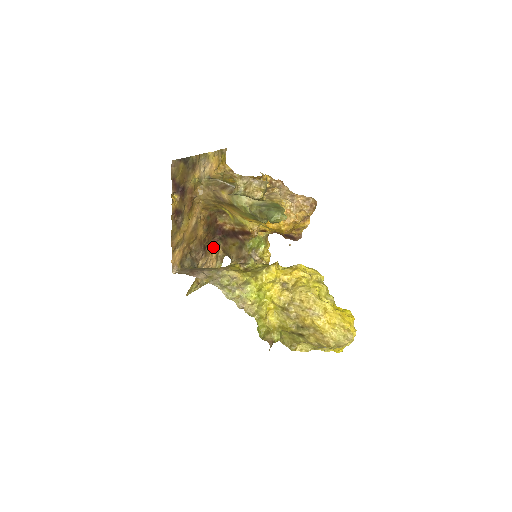
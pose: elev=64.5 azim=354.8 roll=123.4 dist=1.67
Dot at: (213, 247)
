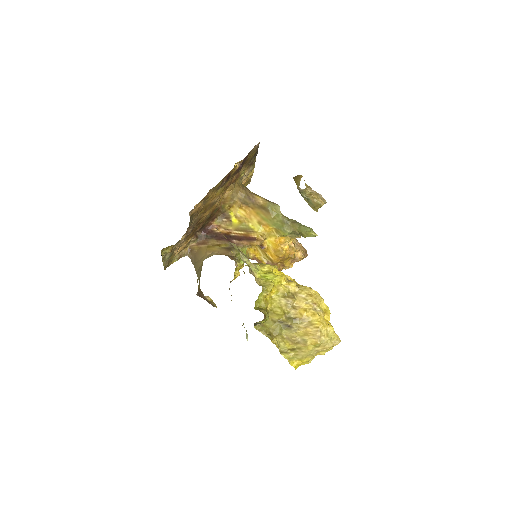
Dot at: (190, 238)
